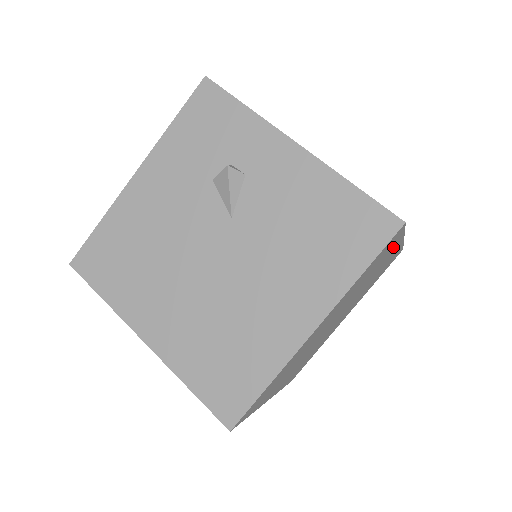
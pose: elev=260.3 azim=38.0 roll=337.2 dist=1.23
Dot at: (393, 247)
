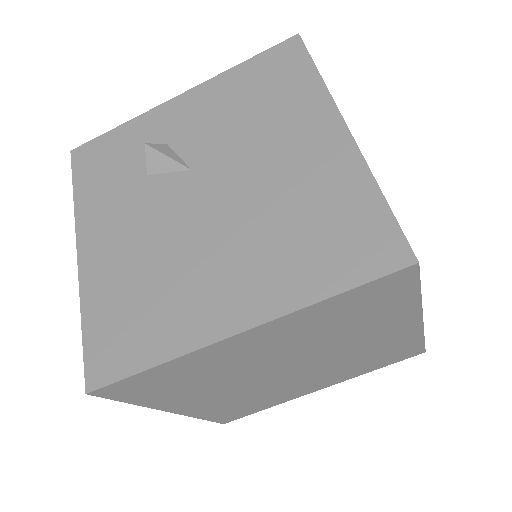
Dot at: occluded
